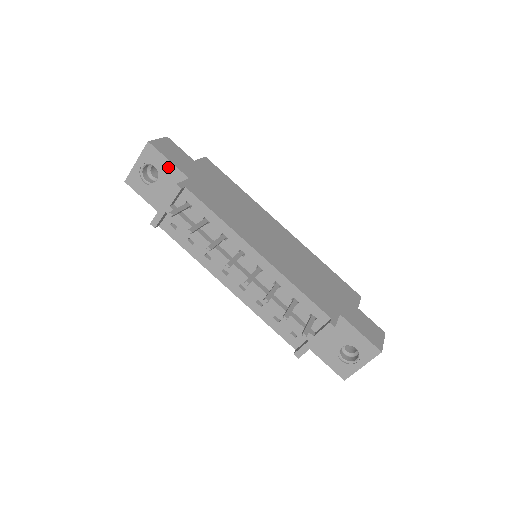
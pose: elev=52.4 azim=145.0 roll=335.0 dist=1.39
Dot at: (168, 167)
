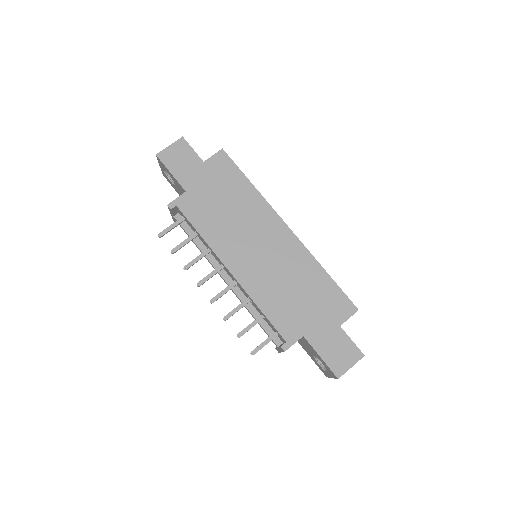
Dot at: (173, 178)
